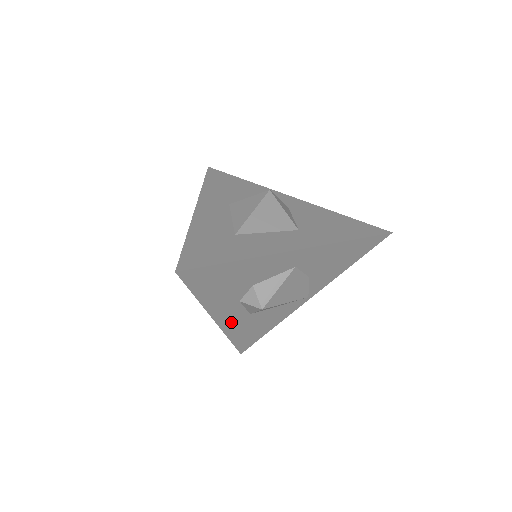
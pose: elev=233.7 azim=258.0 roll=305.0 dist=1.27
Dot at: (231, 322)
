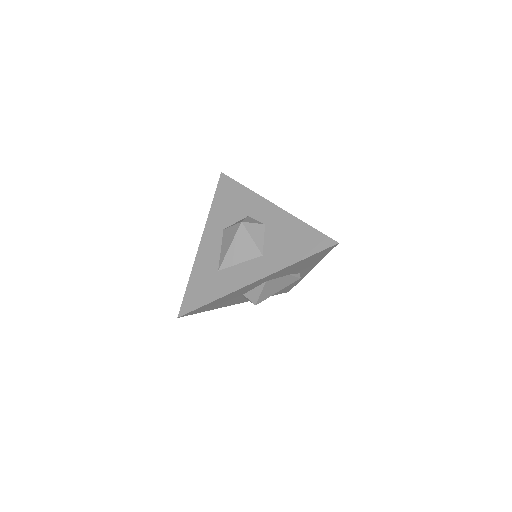
Dot at: occluded
